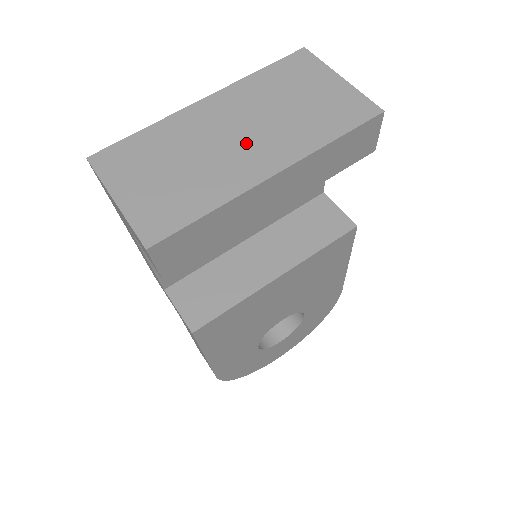
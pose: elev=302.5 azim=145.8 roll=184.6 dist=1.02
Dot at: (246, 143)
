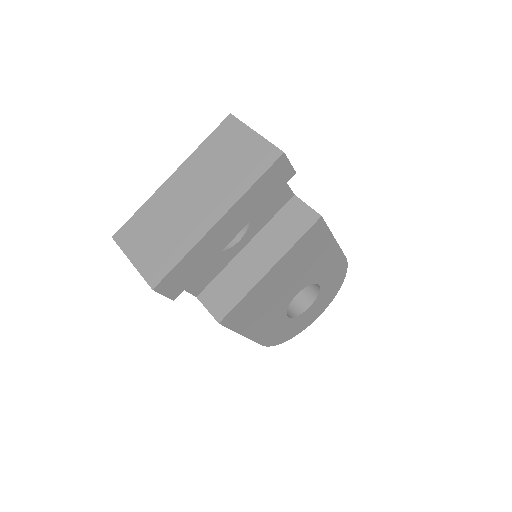
Dot at: (200, 202)
